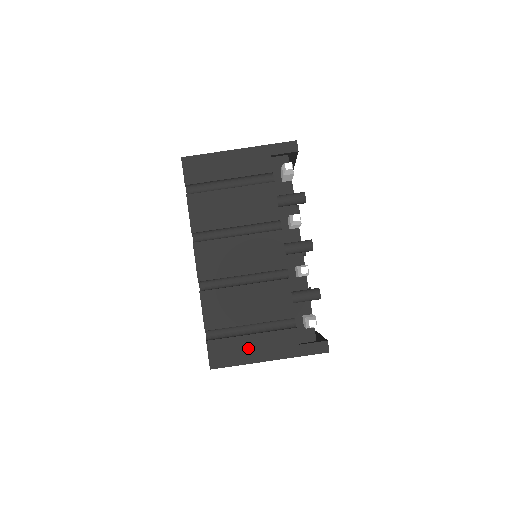
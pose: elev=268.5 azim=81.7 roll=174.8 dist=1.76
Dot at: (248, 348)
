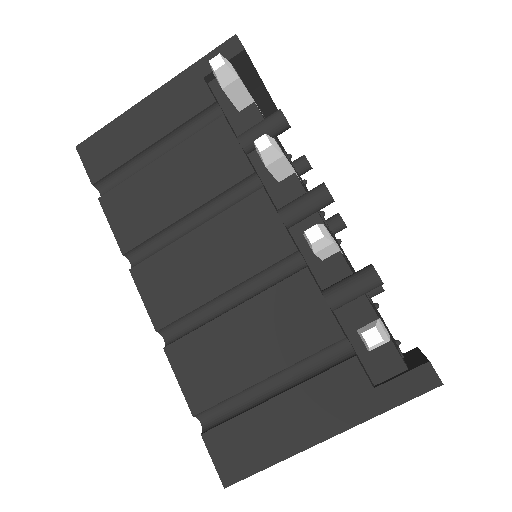
Dot at: (278, 425)
